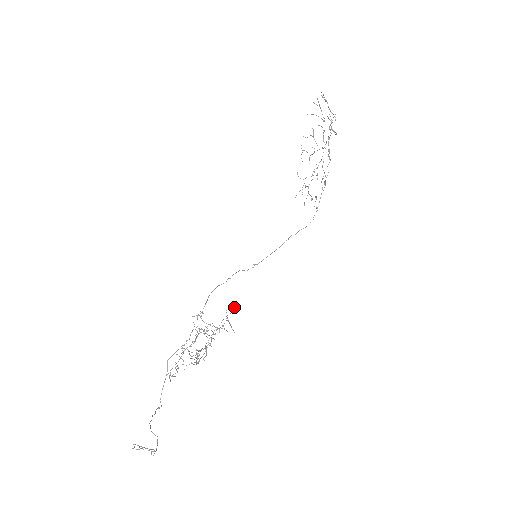
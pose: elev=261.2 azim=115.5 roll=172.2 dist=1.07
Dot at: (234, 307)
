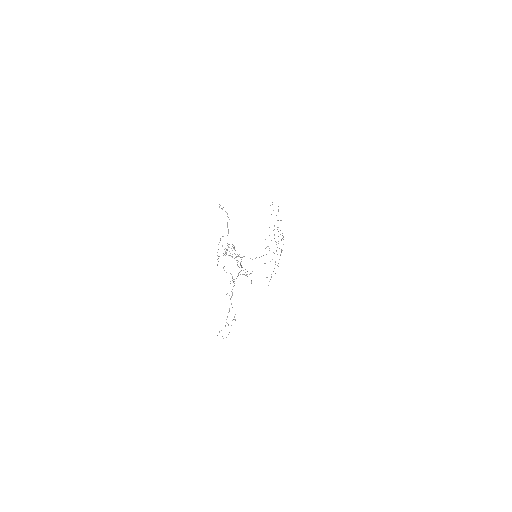
Dot at: (250, 273)
